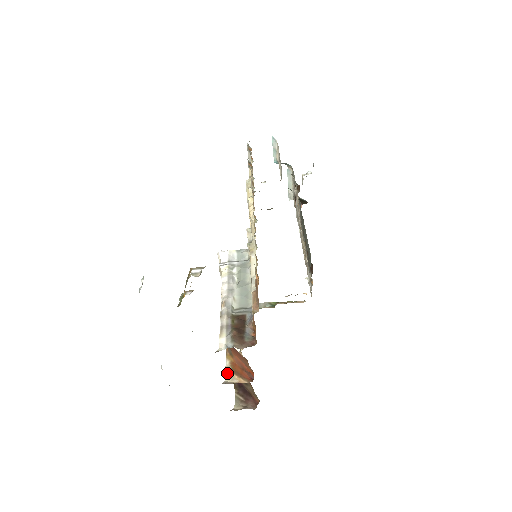
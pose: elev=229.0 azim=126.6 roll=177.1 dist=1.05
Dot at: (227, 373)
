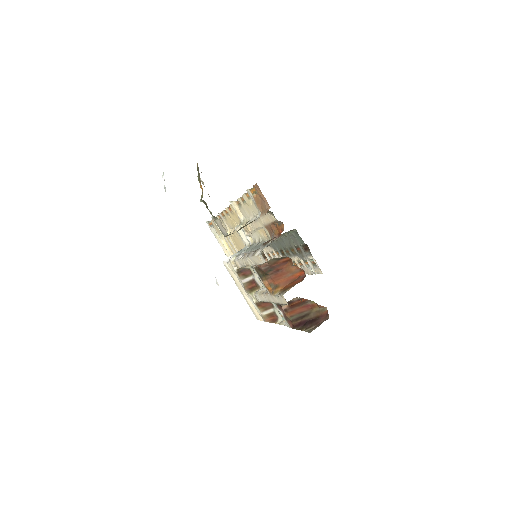
Dot at: (281, 294)
